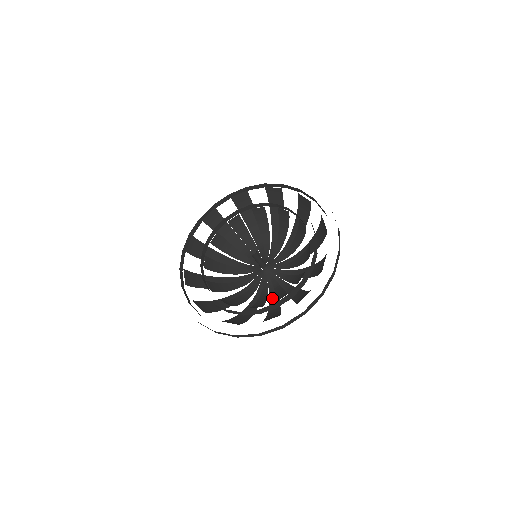
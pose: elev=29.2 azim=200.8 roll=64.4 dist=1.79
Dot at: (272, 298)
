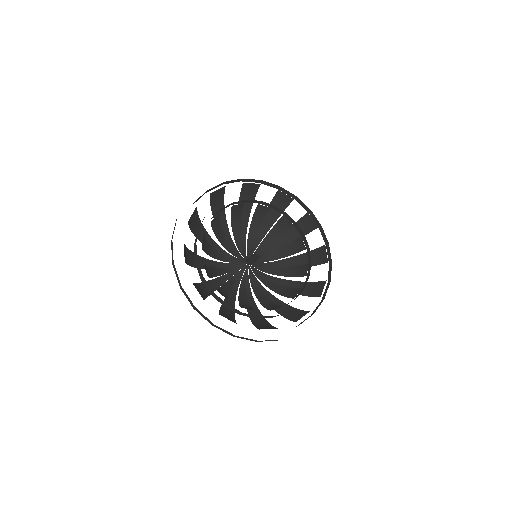
Dot at: (263, 293)
